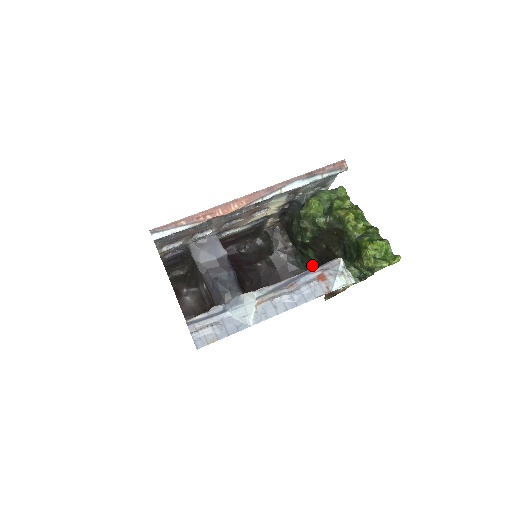
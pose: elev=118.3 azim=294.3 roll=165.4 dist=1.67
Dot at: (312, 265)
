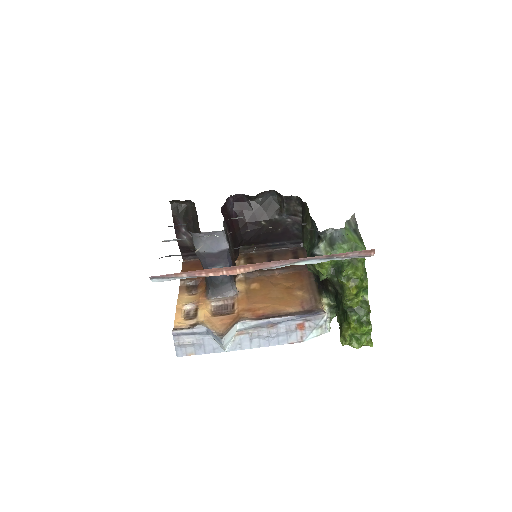
Dot at: occluded
